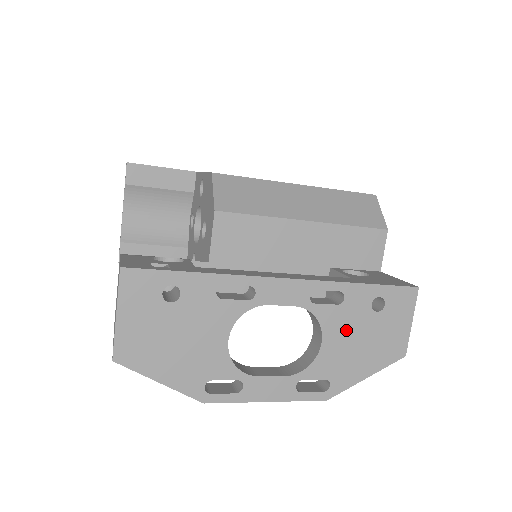
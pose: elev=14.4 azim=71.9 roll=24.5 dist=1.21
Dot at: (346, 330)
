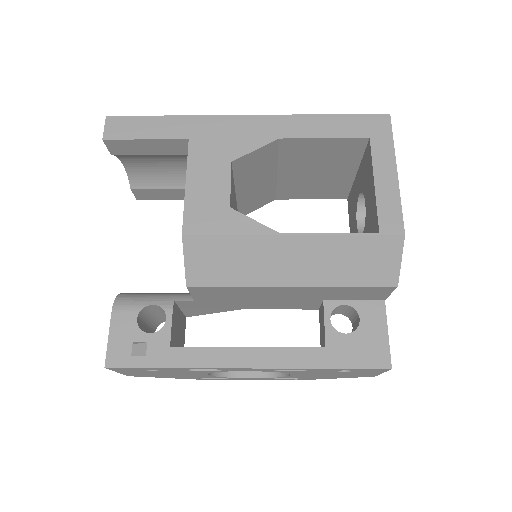
Dot at: (313, 374)
